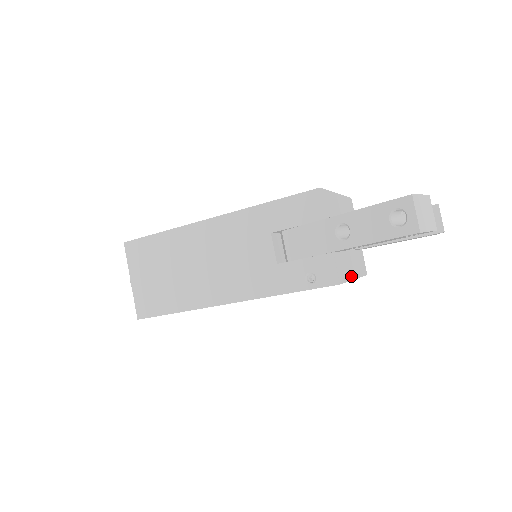
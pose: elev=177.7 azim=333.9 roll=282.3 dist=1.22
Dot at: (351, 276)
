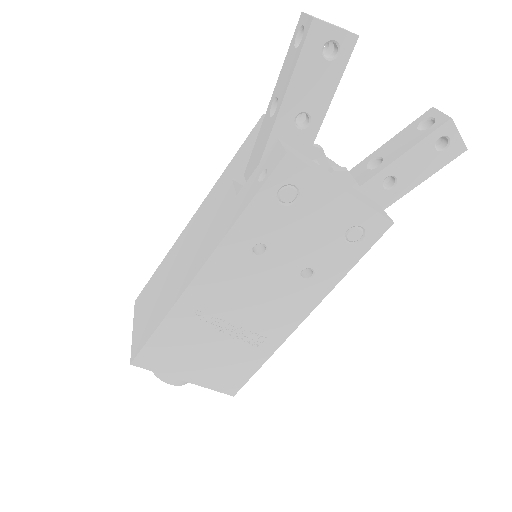
Dot at: (331, 180)
